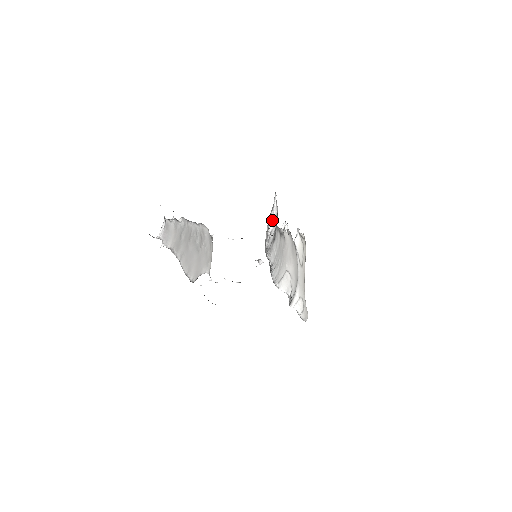
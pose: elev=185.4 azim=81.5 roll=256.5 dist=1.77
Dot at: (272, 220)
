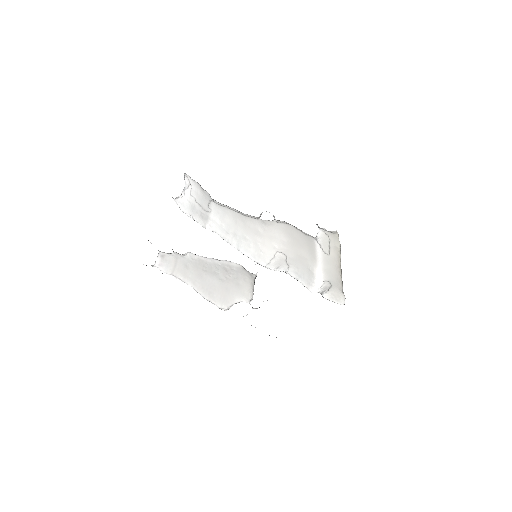
Dot at: (183, 190)
